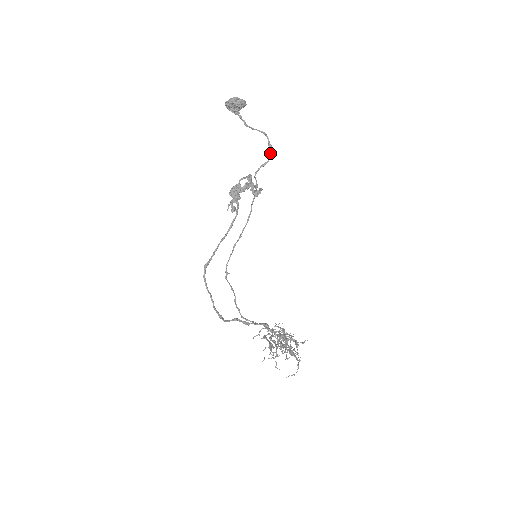
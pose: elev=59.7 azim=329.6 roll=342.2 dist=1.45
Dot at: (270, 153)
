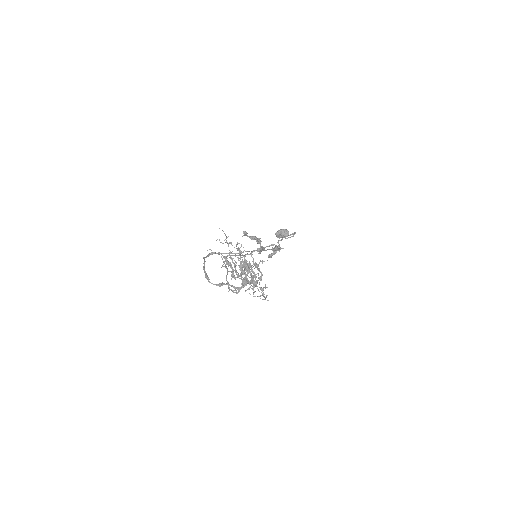
Dot at: (293, 235)
